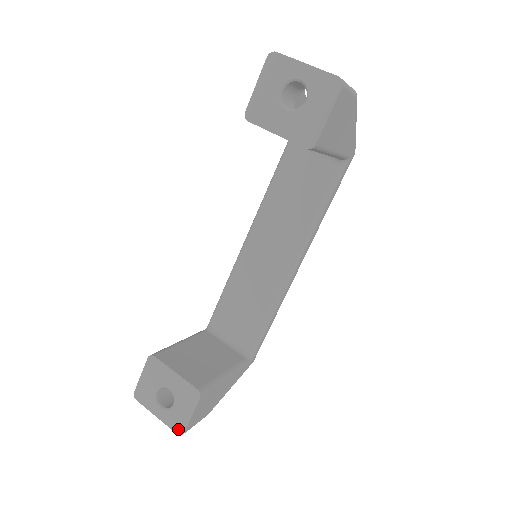
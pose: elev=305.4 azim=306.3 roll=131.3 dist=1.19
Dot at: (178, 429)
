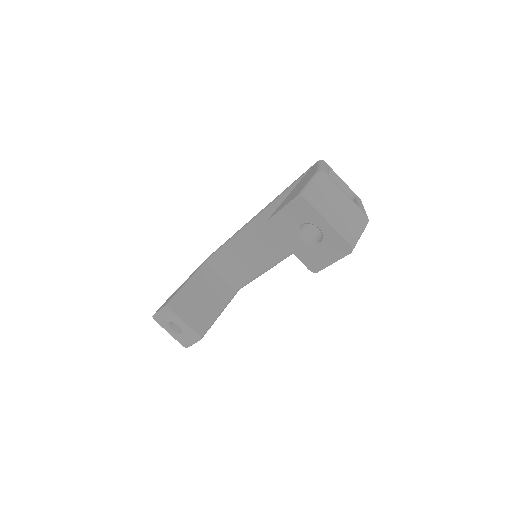
Dot at: (183, 345)
